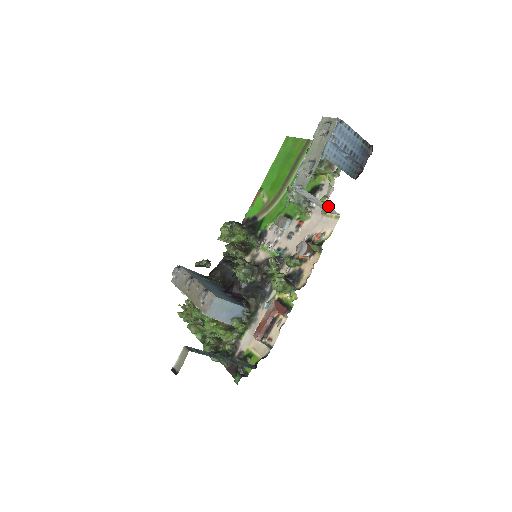
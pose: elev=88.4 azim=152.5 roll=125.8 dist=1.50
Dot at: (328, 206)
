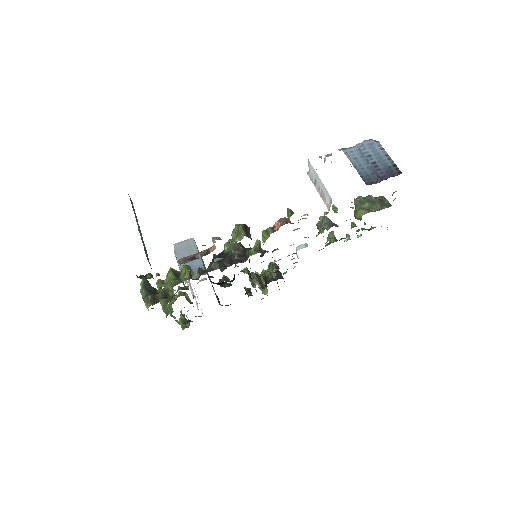
Dot at: occluded
